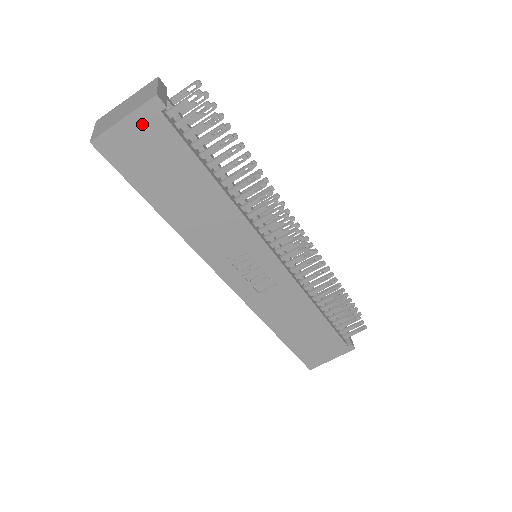
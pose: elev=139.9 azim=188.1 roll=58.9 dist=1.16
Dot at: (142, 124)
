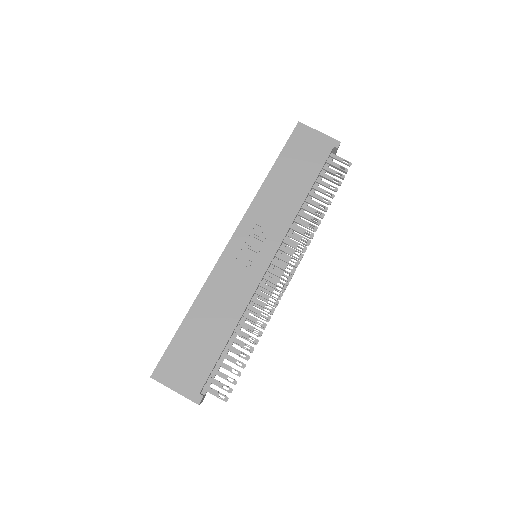
Dot at: (322, 141)
